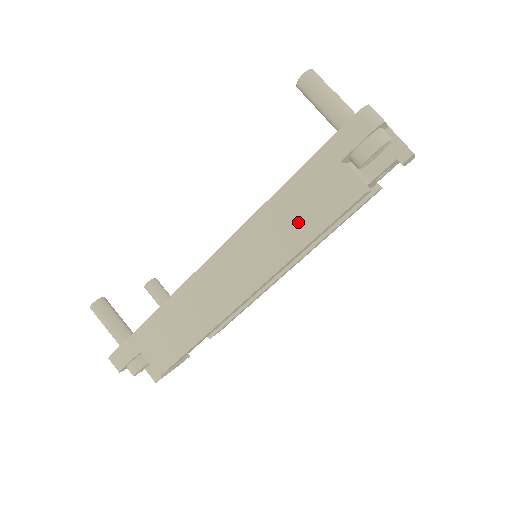
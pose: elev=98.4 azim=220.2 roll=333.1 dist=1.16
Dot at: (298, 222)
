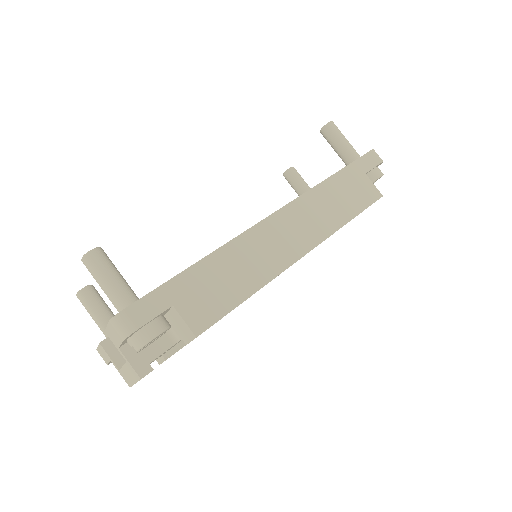
Dot at: (341, 204)
